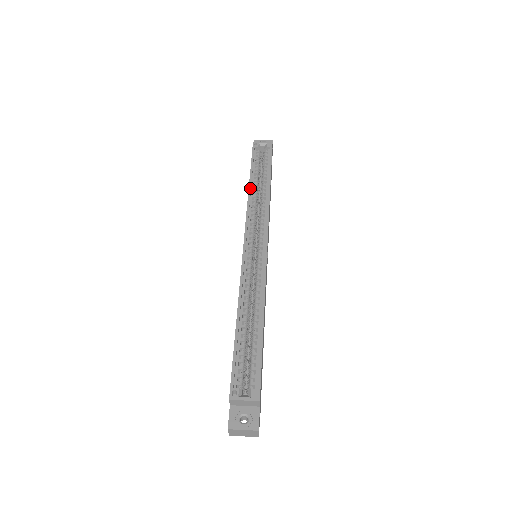
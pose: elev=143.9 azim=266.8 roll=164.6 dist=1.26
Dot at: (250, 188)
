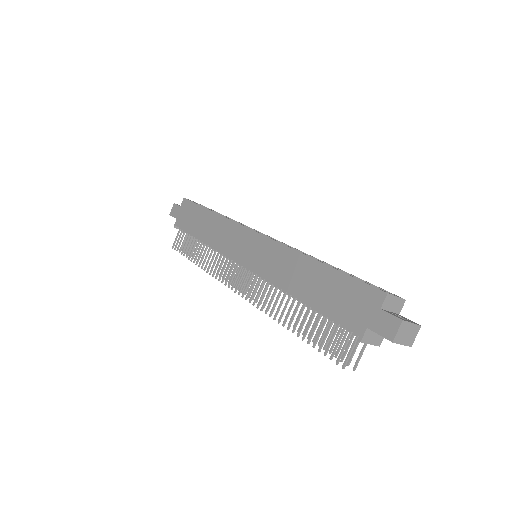
Dot at: occluded
